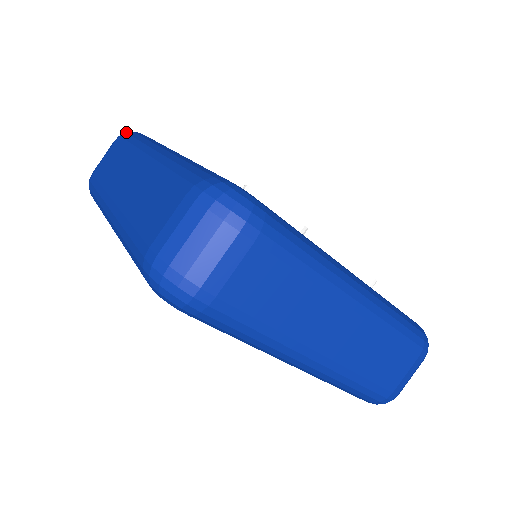
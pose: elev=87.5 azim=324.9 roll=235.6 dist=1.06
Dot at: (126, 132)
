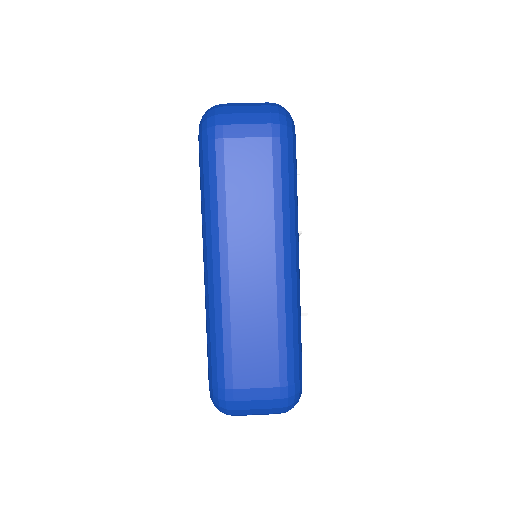
Dot at: occluded
